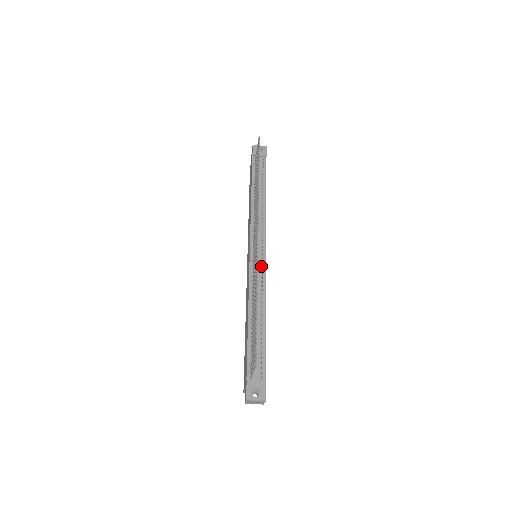
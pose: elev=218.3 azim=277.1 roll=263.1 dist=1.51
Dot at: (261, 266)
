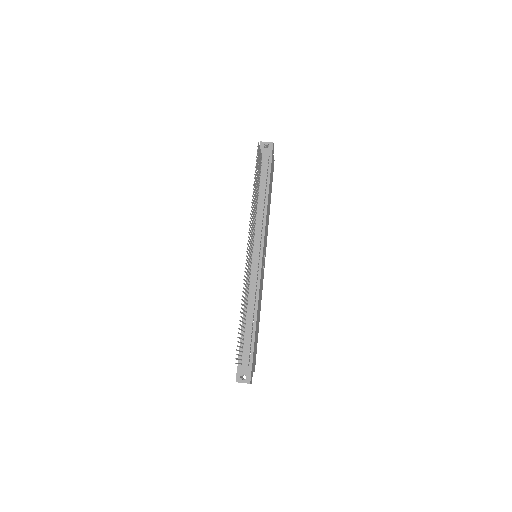
Dot at: (257, 268)
